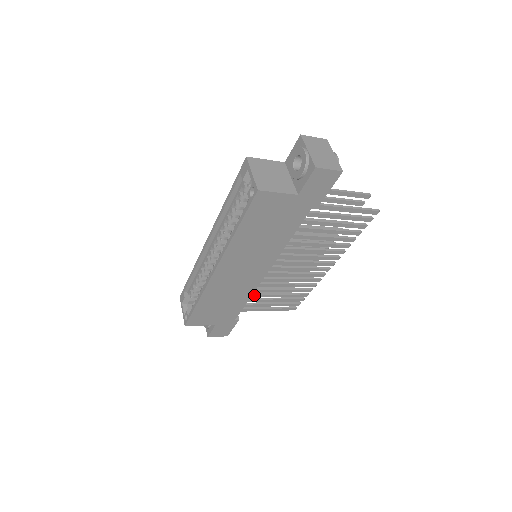
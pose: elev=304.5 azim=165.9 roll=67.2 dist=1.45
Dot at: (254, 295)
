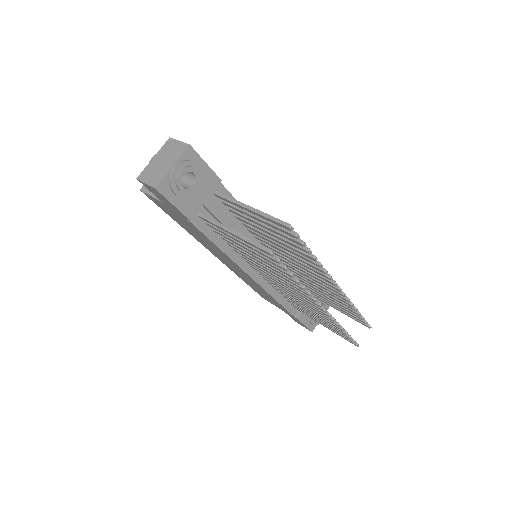
Dot at: (289, 299)
